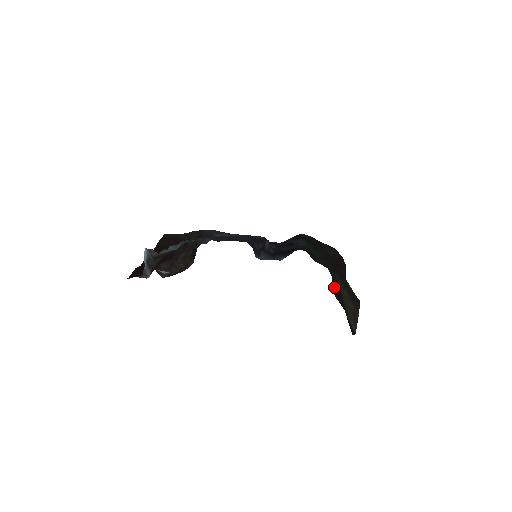
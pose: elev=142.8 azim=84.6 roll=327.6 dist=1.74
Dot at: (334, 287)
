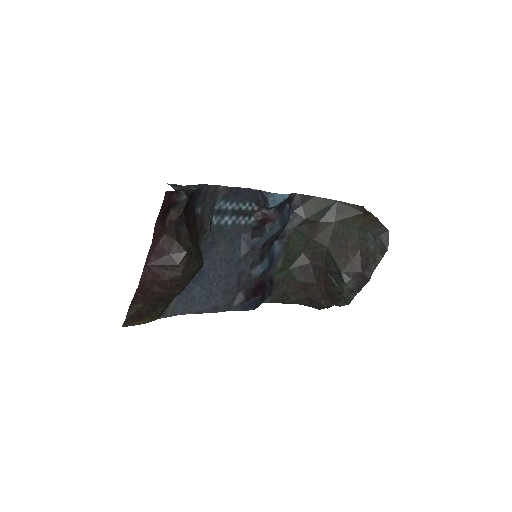
Dot at: (336, 255)
